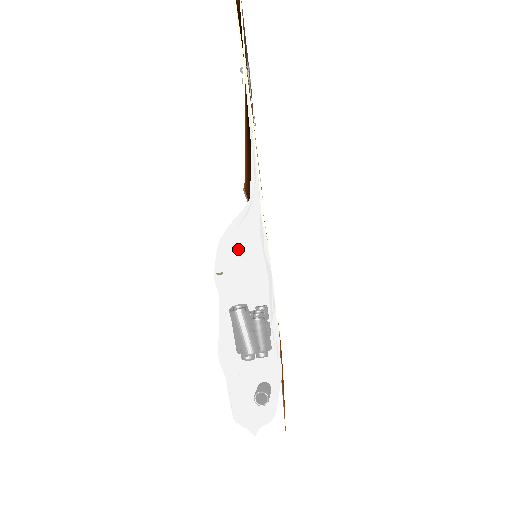
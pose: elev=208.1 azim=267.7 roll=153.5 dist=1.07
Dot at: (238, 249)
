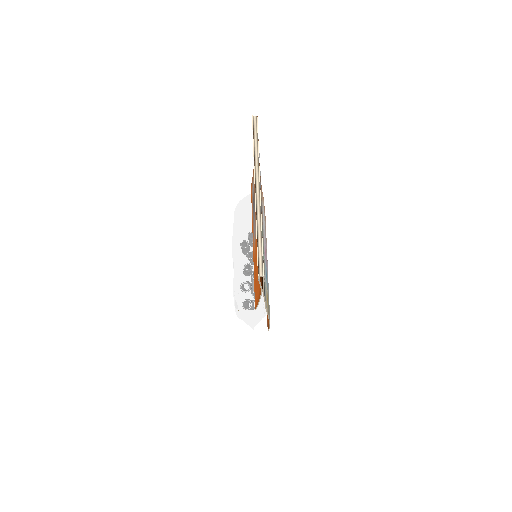
Dot at: (250, 313)
